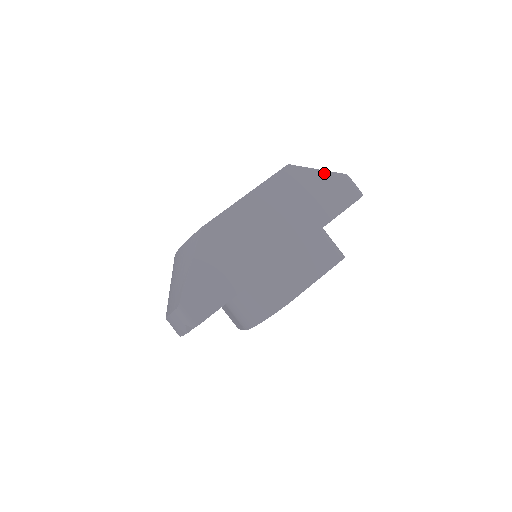
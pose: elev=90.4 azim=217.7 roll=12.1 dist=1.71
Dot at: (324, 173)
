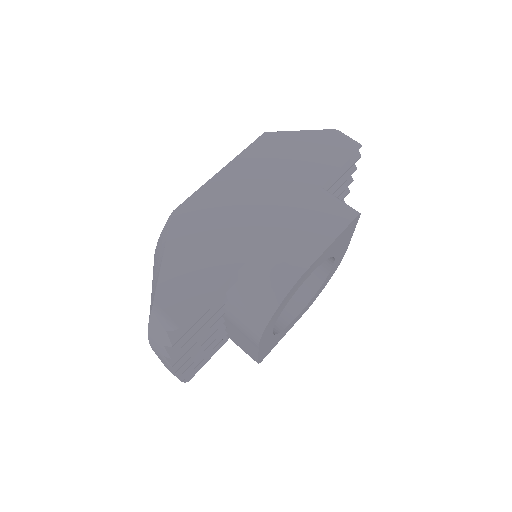
Dot at: (309, 133)
